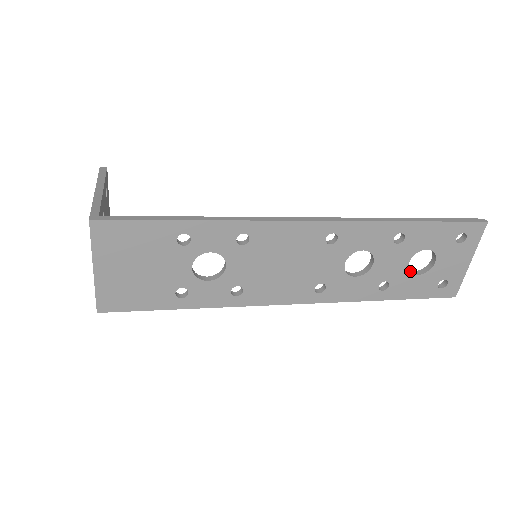
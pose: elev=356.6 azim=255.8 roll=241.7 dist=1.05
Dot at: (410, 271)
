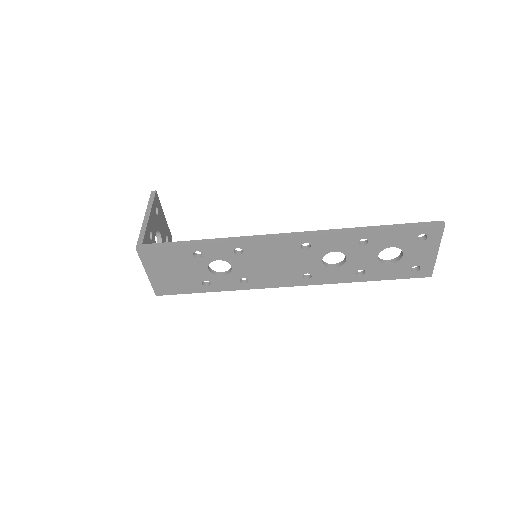
Dot at: (383, 261)
